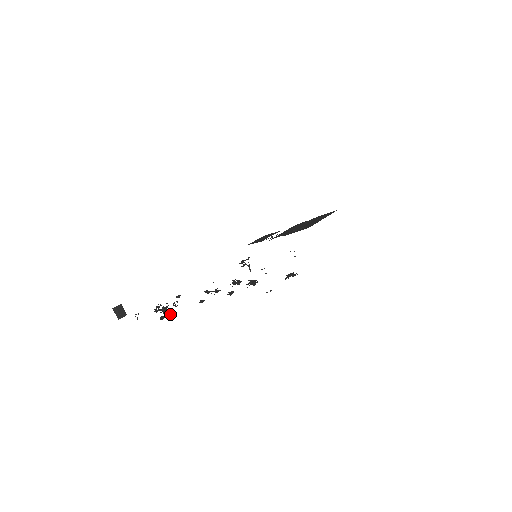
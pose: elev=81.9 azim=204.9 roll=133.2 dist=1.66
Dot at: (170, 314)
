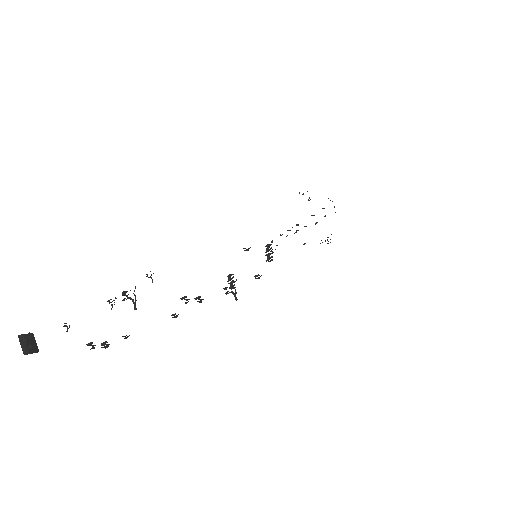
Dot at: (135, 301)
